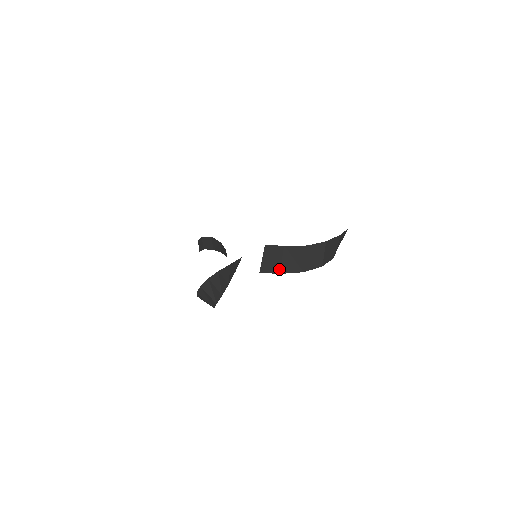
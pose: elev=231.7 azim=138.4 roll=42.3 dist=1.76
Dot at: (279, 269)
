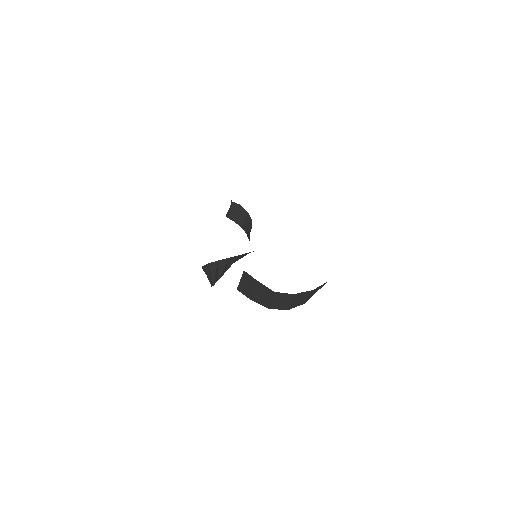
Dot at: (251, 296)
